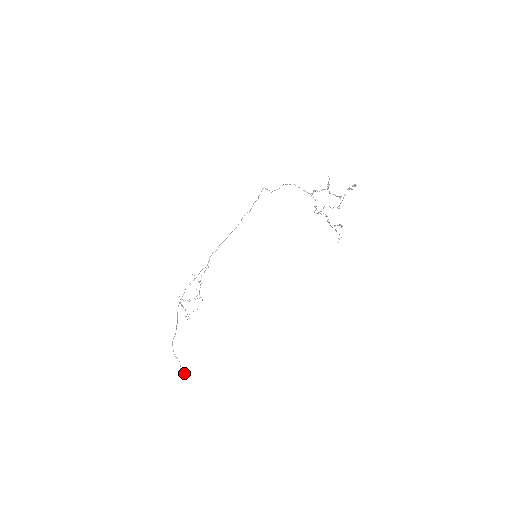
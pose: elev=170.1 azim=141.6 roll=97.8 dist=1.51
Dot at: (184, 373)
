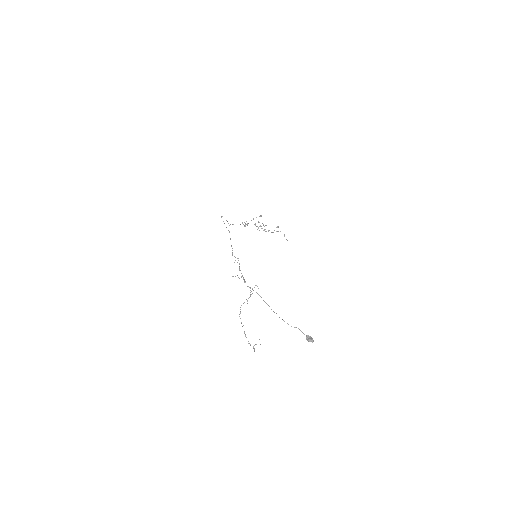
Dot at: (312, 339)
